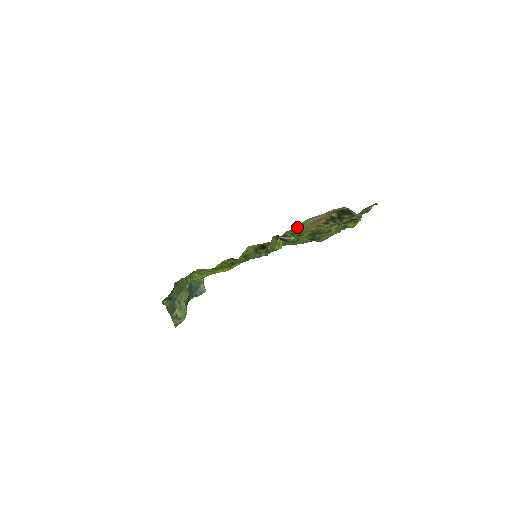
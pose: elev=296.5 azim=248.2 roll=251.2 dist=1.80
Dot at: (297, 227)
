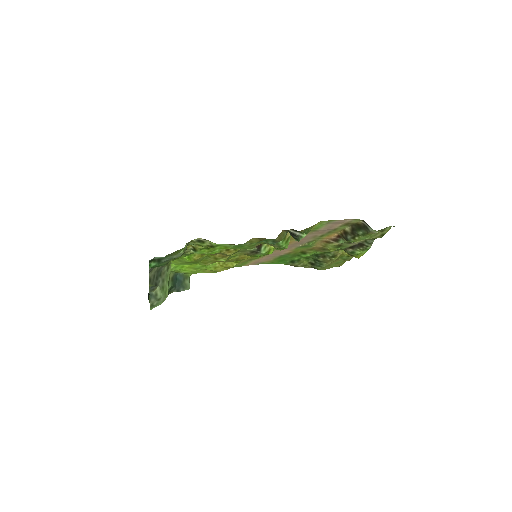
Dot at: (310, 227)
